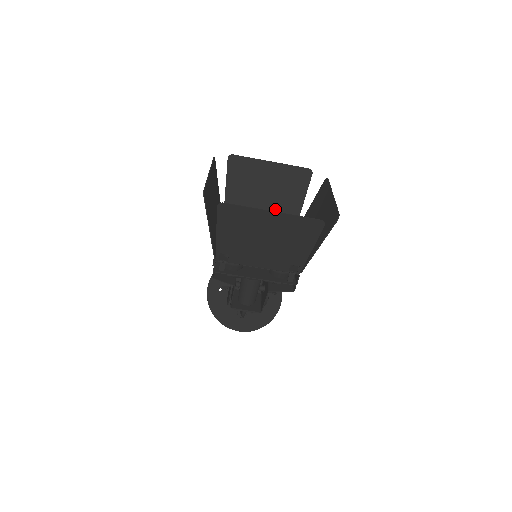
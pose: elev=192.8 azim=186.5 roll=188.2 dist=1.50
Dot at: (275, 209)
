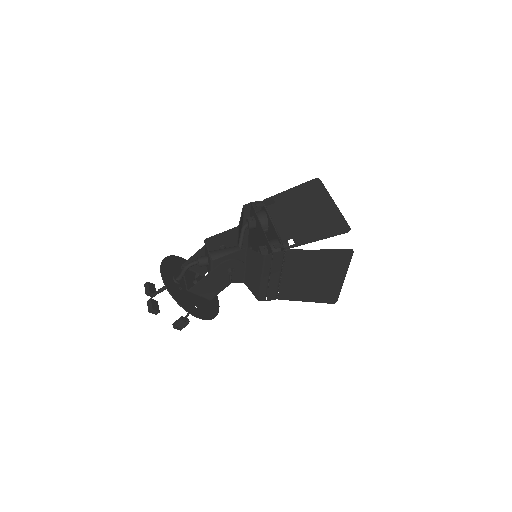
Dot at: occluded
